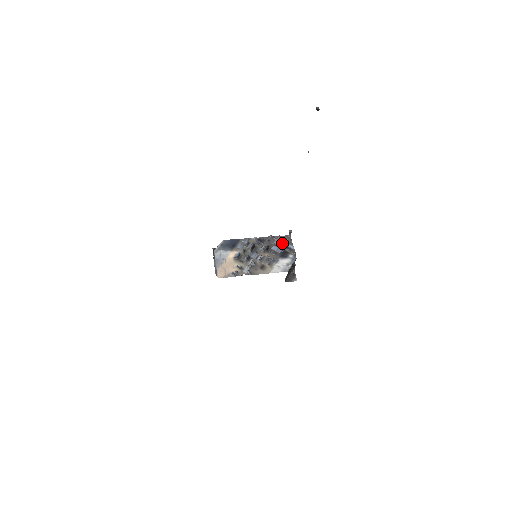
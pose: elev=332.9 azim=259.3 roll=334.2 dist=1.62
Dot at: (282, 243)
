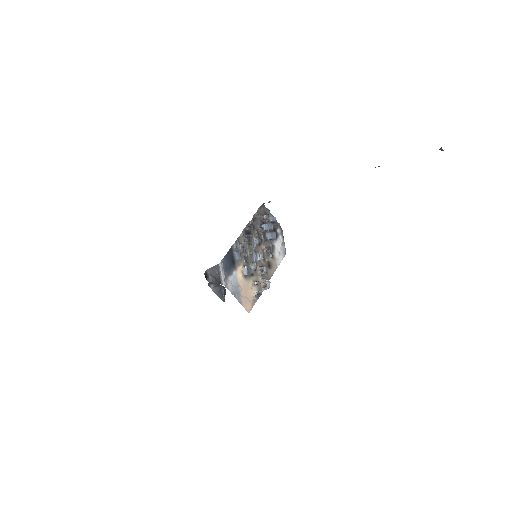
Dot at: (271, 224)
